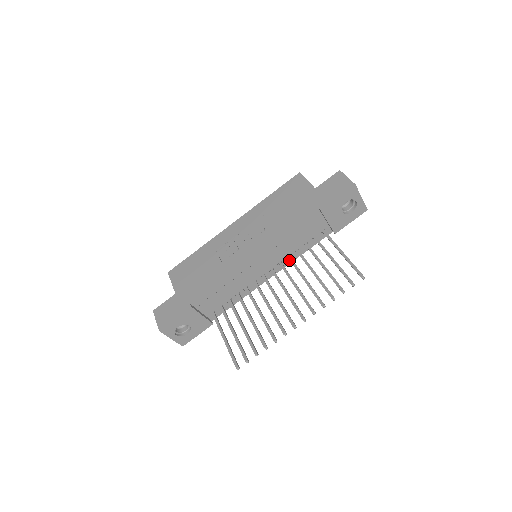
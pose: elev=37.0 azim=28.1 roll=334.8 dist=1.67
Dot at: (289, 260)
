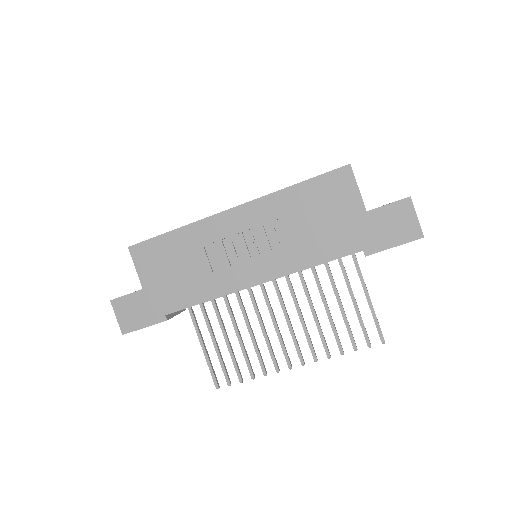
Dot at: occluded
